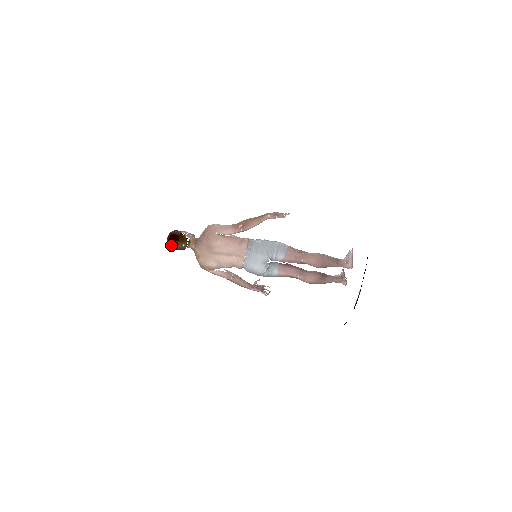
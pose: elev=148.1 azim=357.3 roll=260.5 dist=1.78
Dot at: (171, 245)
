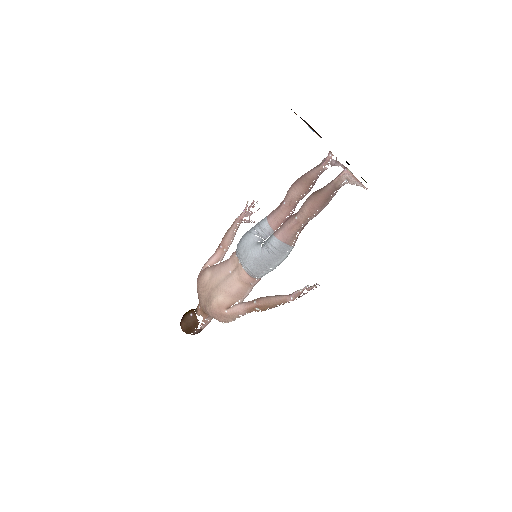
Dot at: (182, 326)
